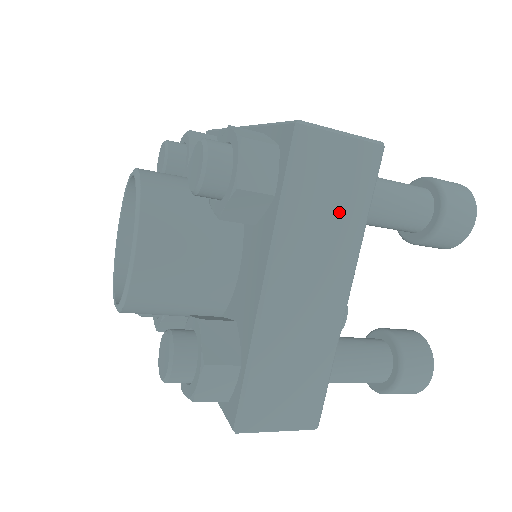
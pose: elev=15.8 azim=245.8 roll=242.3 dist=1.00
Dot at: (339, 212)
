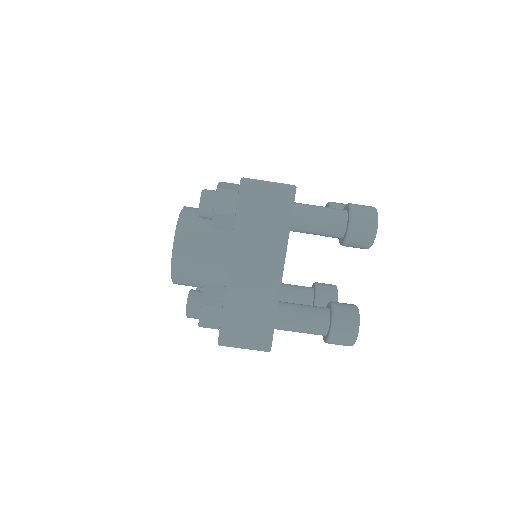
Dot at: (270, 224)
